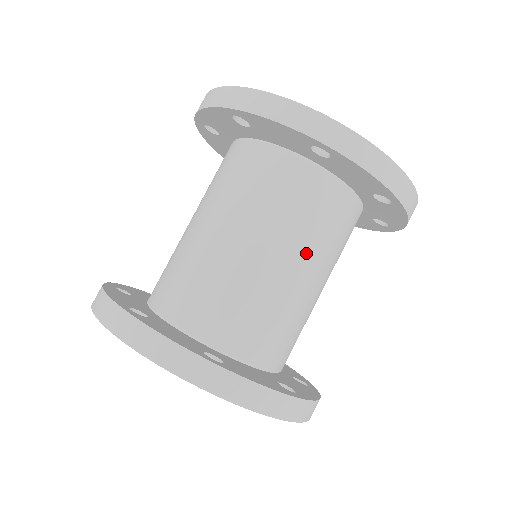
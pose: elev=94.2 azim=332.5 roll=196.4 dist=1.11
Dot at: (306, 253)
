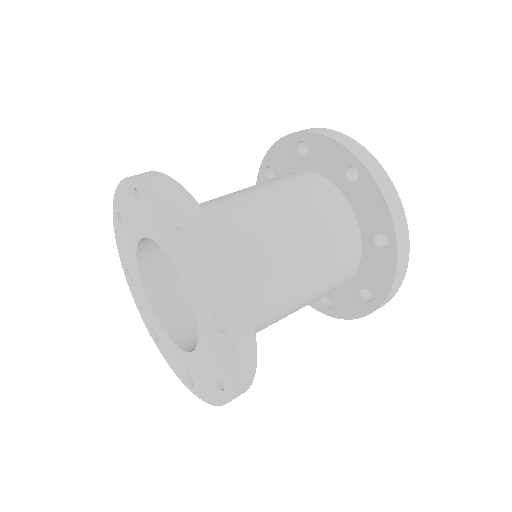
Dot at: (308, 238)
